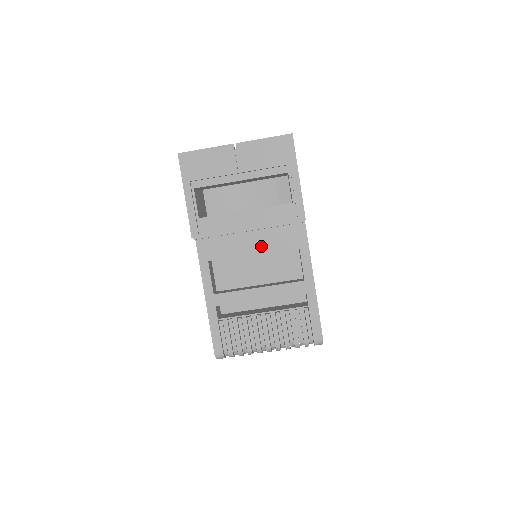
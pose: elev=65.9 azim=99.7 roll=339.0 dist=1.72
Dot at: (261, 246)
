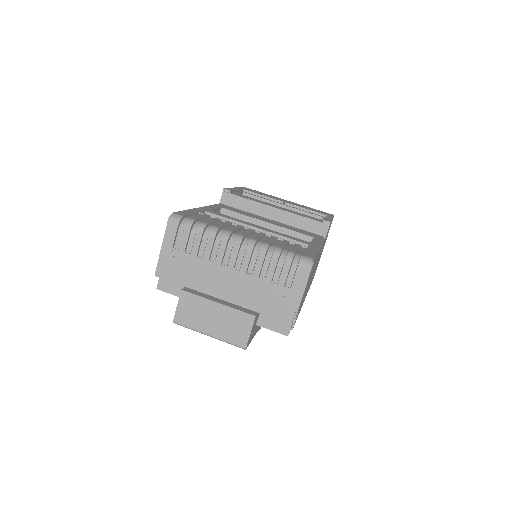
Dot at: (277, 224)
